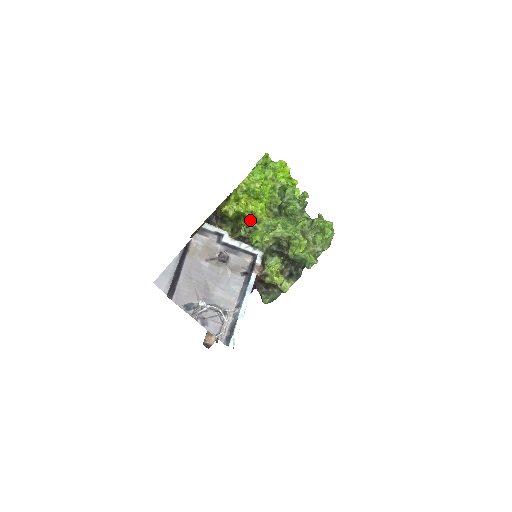
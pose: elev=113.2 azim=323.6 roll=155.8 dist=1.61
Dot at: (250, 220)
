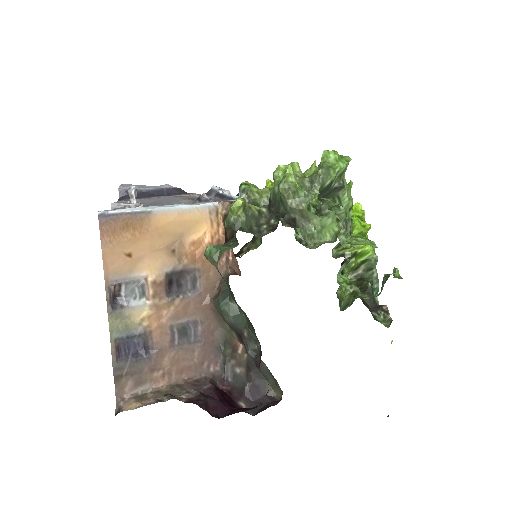
Dot at: occluded
